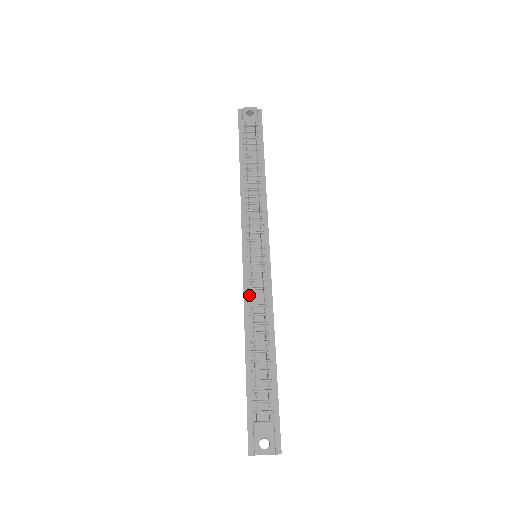
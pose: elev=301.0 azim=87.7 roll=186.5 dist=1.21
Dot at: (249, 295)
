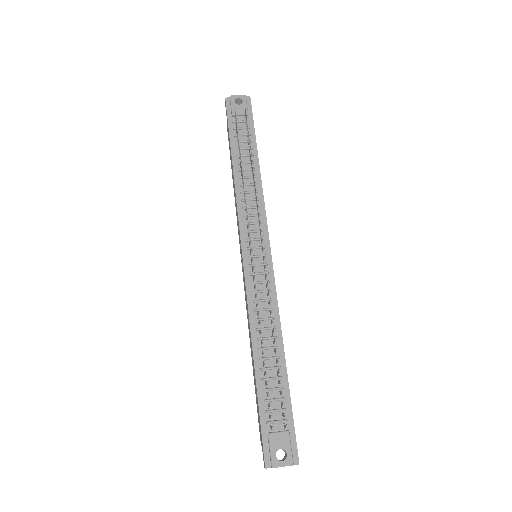
Dot at: (253, 299)
